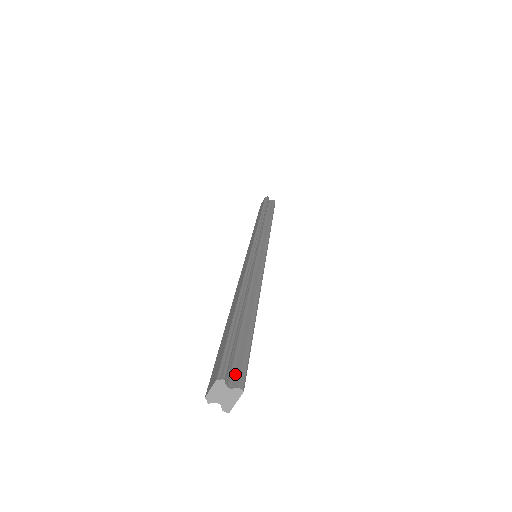
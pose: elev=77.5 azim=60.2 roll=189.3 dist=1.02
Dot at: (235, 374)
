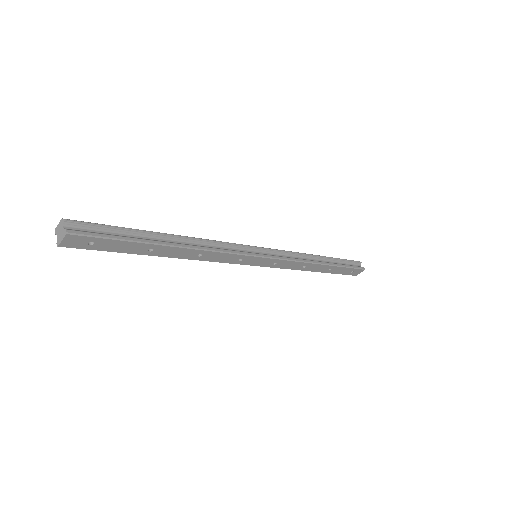
Dot at: (80, 230)
